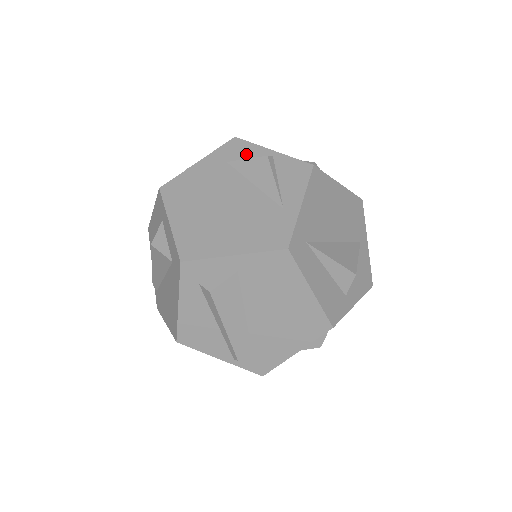
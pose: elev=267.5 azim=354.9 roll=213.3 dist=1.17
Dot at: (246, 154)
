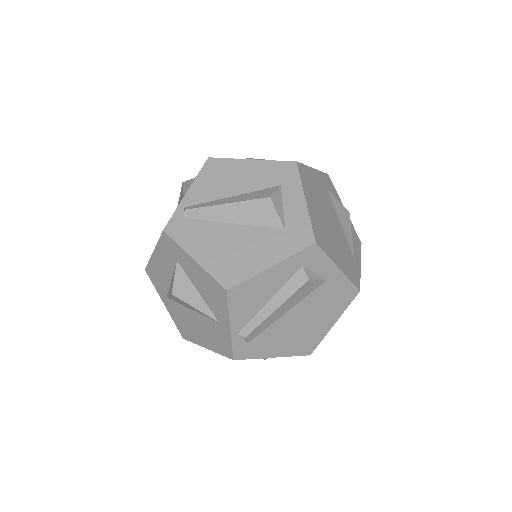
Dot at: (335, 196)
